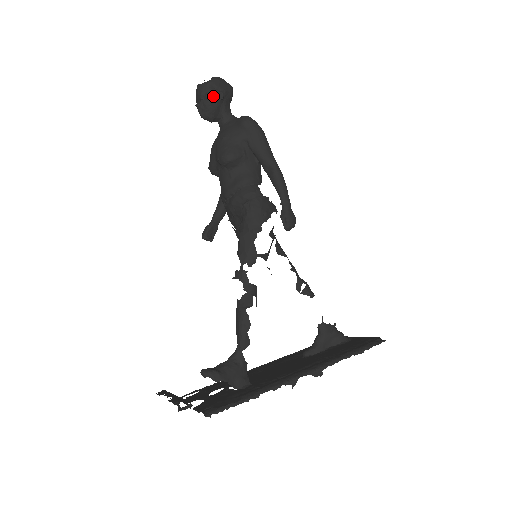
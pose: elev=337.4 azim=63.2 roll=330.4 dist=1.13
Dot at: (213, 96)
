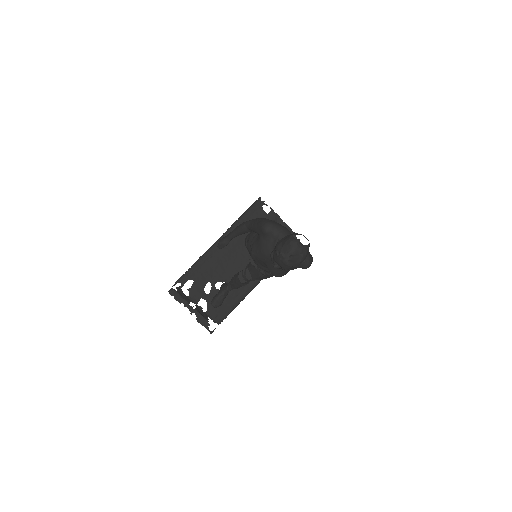
Dot at: occluded
